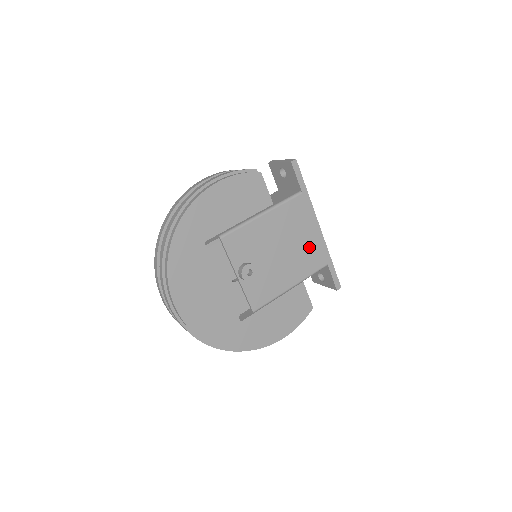
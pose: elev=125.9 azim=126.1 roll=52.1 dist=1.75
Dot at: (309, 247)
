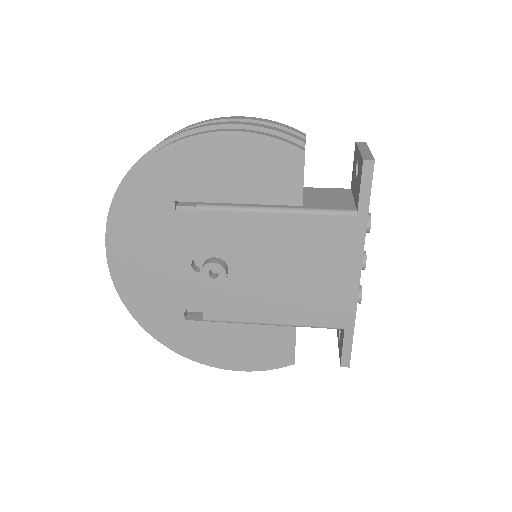
Dot at: (327, 292)
